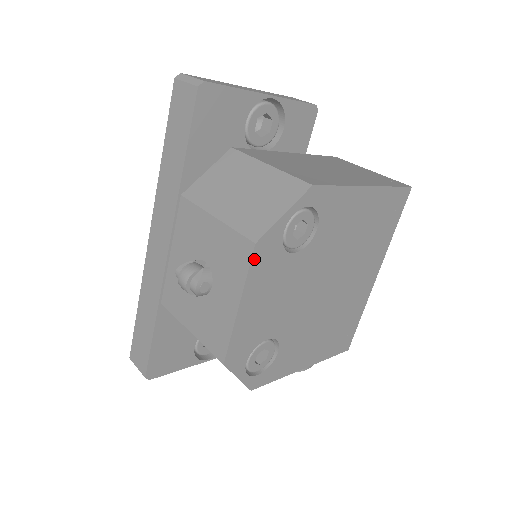
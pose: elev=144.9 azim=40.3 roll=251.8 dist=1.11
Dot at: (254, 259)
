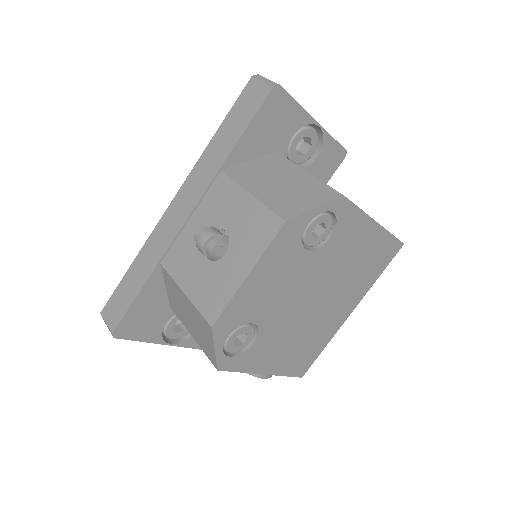
Dot at: (278, 236)
